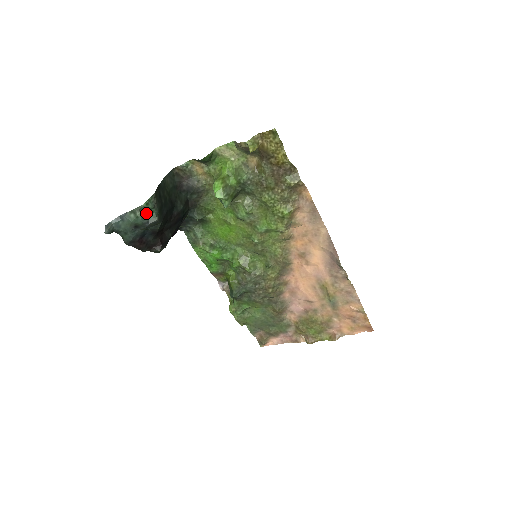
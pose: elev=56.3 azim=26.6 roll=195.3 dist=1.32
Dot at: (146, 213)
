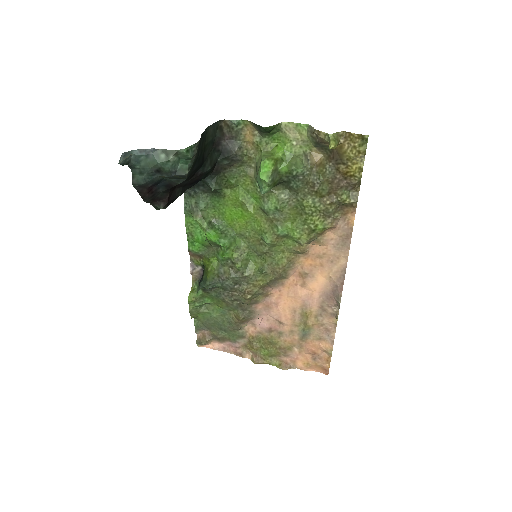
Dot at: (178, 160)
